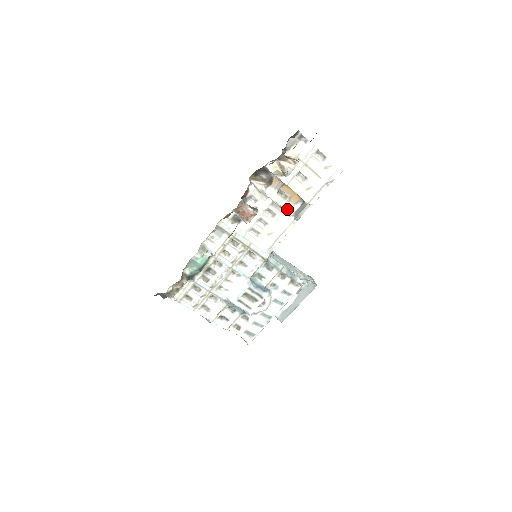
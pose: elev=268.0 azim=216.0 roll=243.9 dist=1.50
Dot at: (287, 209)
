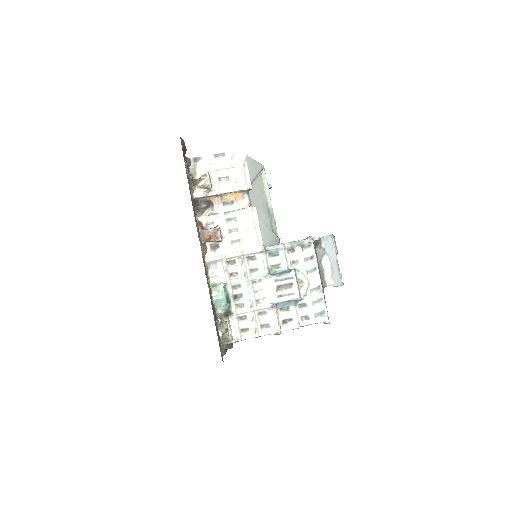
Dot at: (242, 208)
